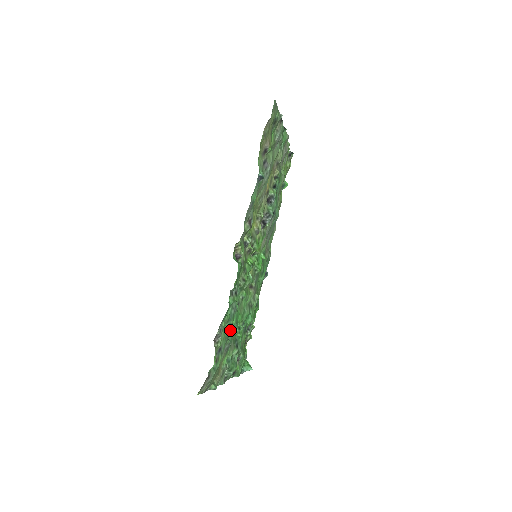
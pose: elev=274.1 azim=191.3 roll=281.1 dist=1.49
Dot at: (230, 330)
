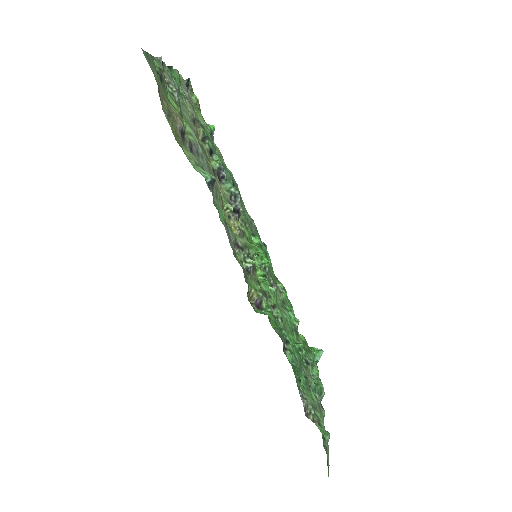
Dot at: occluded
